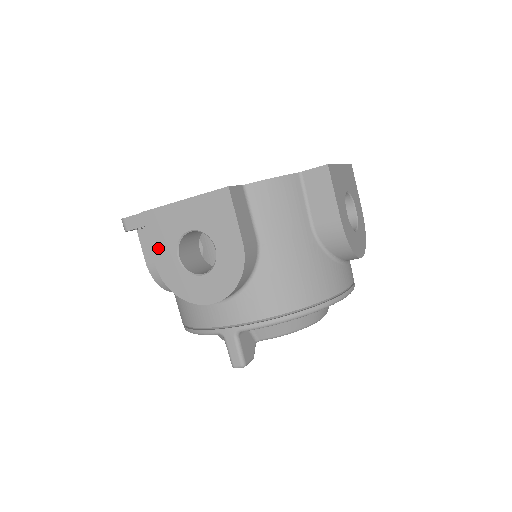
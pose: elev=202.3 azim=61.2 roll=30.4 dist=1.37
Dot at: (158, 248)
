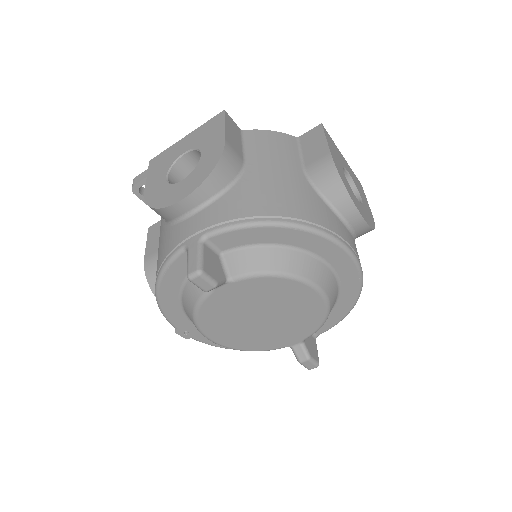
Dot at: (152, 178)
